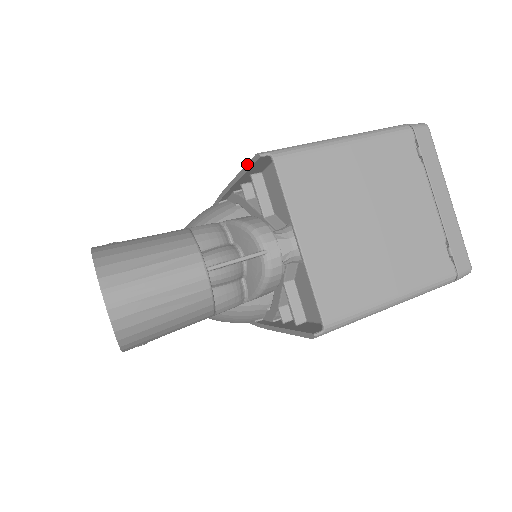
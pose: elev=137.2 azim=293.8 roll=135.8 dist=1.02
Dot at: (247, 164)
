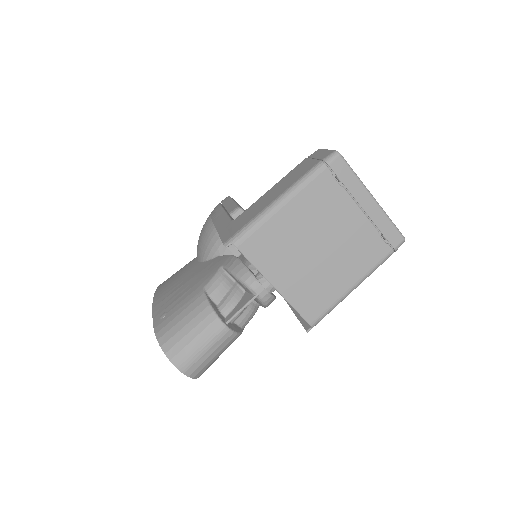
Dot at: occluded
